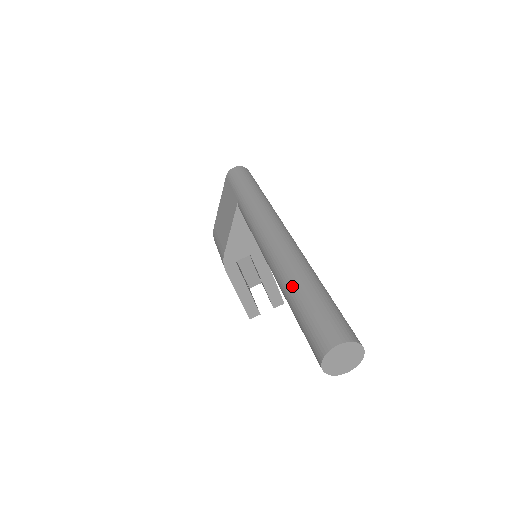
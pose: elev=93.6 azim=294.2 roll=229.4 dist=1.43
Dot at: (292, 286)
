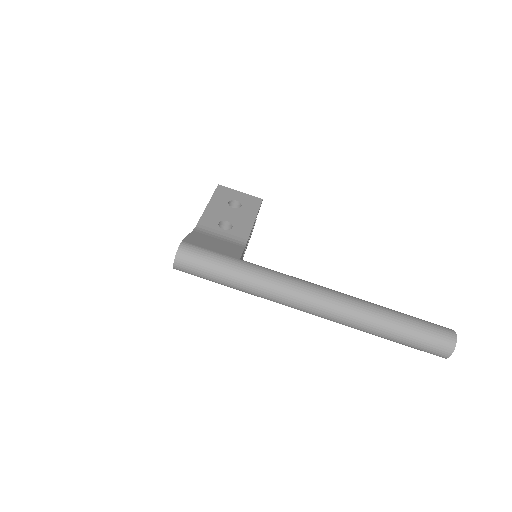
Dot at: (382, 337)
